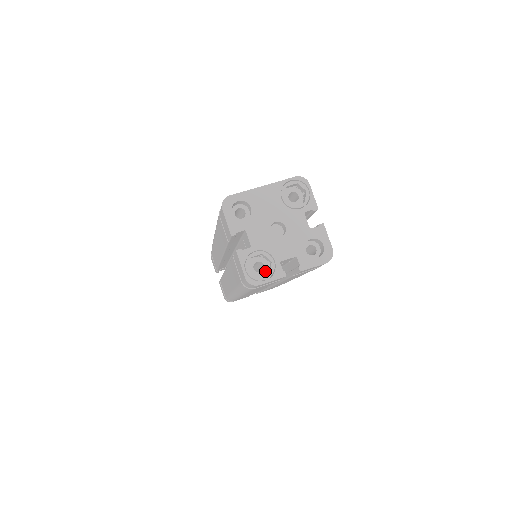
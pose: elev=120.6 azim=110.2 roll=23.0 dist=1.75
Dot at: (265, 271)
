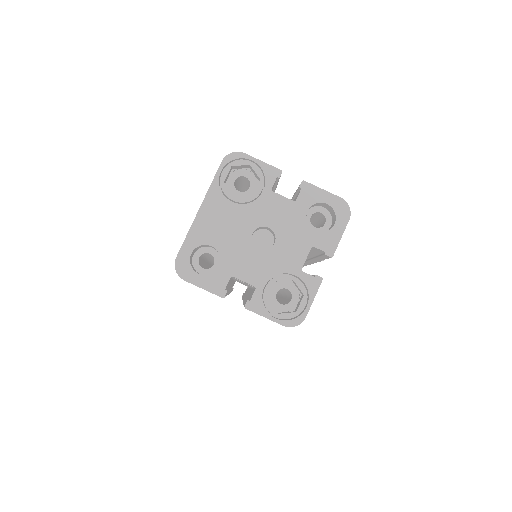
Dot at: (295, 294)
